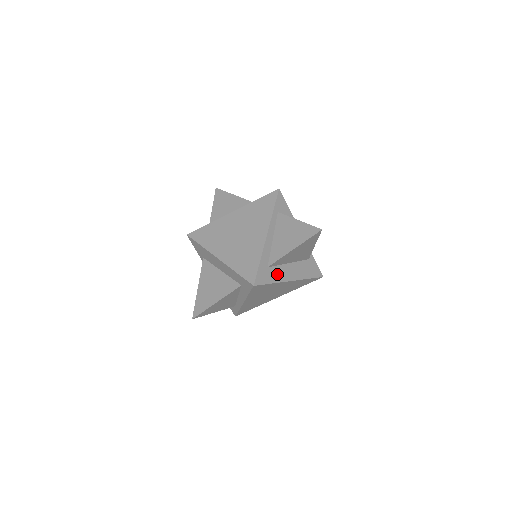
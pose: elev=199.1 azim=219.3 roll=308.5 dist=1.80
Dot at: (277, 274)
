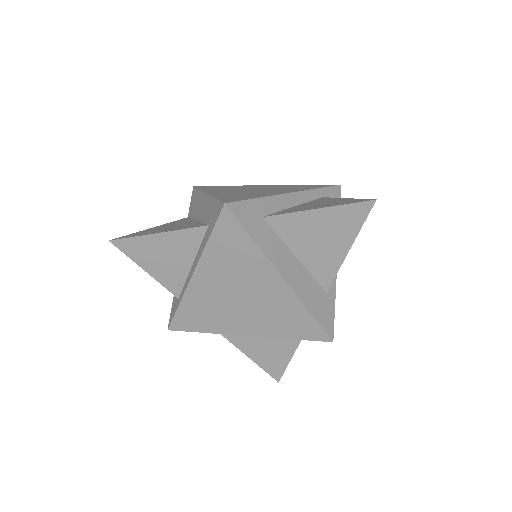
Dot at: (269, 242)
